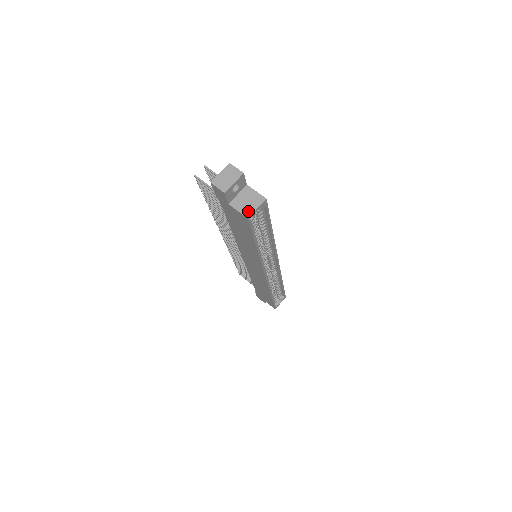
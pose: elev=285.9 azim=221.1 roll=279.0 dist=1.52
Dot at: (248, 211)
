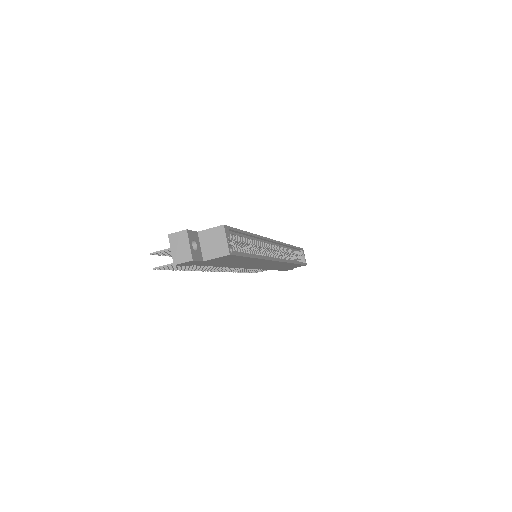
Dot at: (223, 249)
